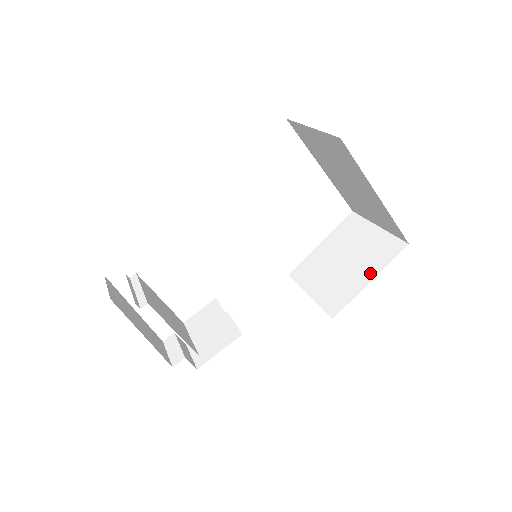
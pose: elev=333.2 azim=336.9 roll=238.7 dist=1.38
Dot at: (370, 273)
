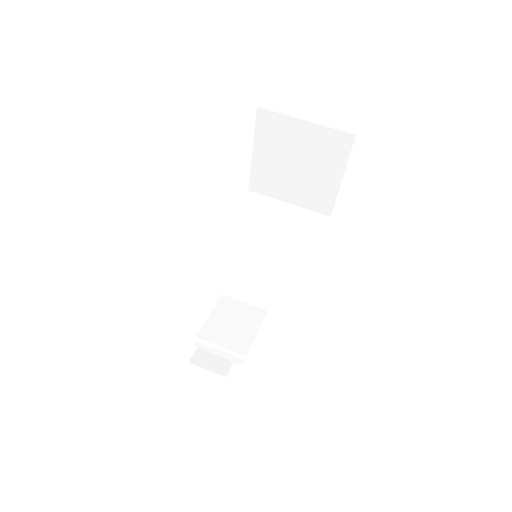
Dot at: (336, 173)
